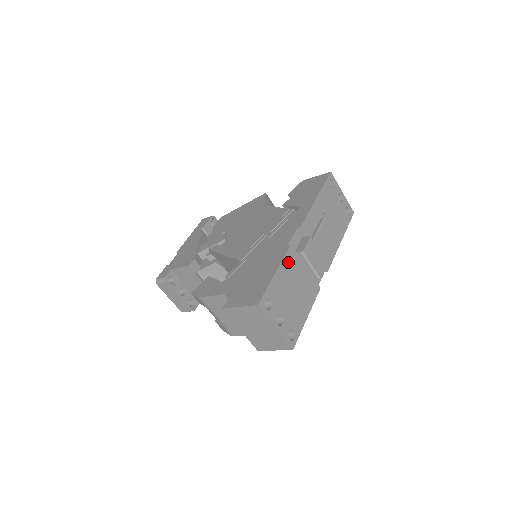
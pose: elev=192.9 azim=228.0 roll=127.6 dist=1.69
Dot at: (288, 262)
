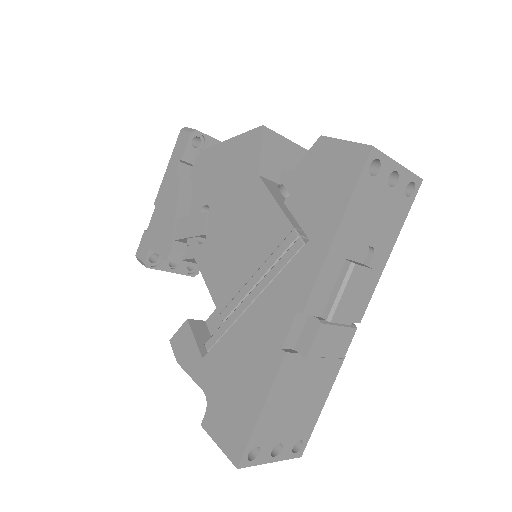
Dot at: (283, 379)
